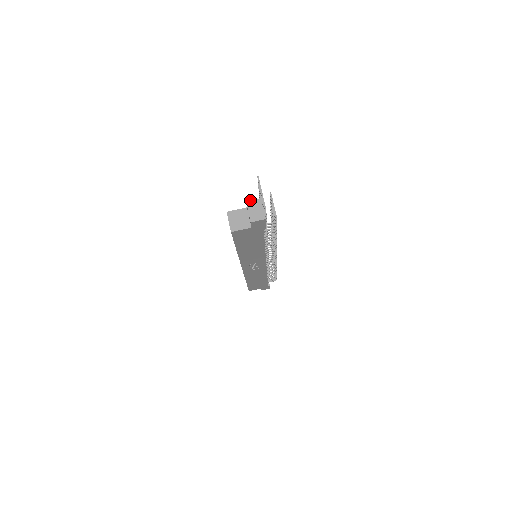
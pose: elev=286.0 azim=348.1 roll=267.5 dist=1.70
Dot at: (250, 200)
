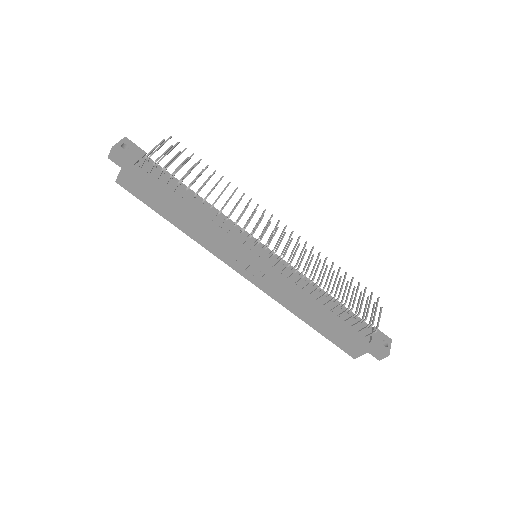
Dot at: occluded
